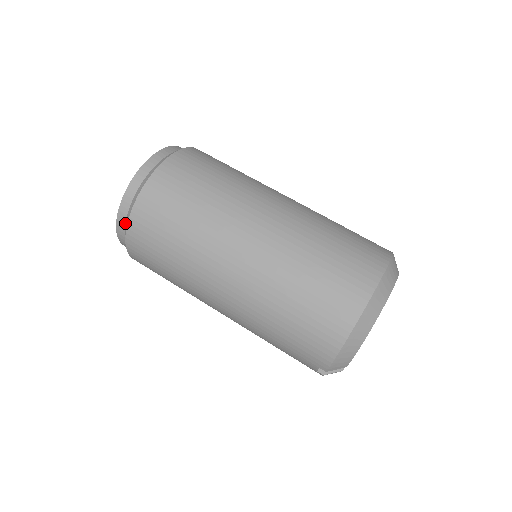
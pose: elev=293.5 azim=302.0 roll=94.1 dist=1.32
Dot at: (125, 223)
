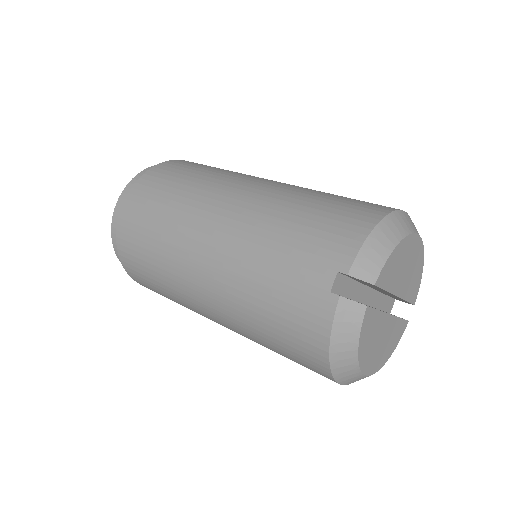
Dot at: occluded
